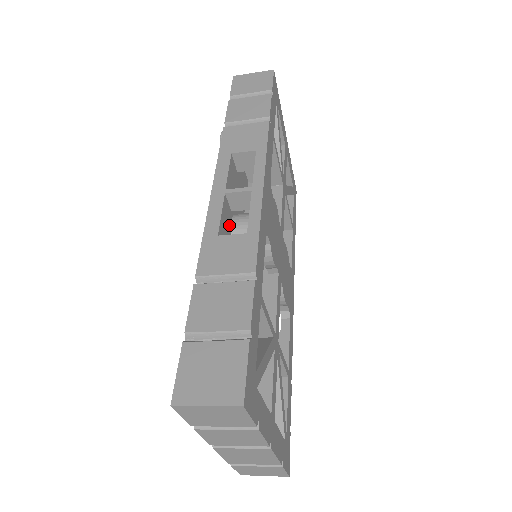
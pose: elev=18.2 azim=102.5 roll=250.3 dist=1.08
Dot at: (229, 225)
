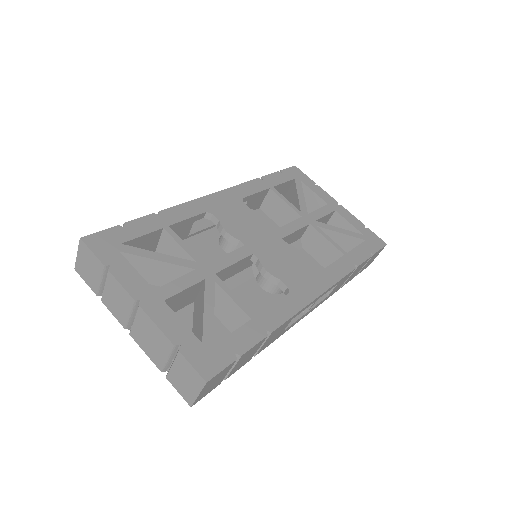
Dot at: (206, 228)
